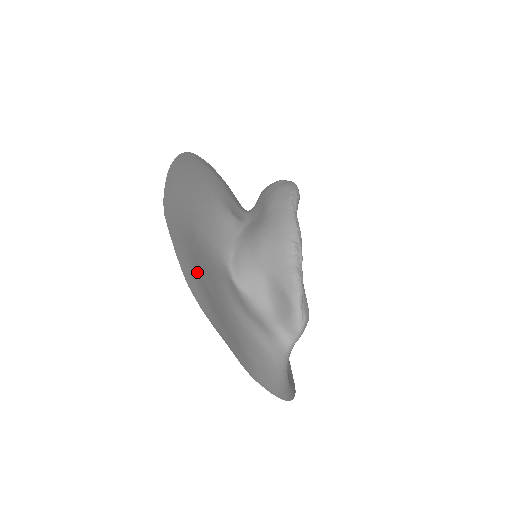
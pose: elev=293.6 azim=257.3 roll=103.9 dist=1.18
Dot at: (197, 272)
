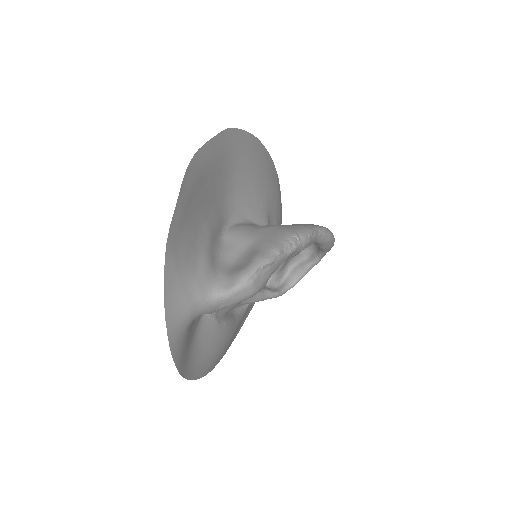
Dot at: (209, 170)
